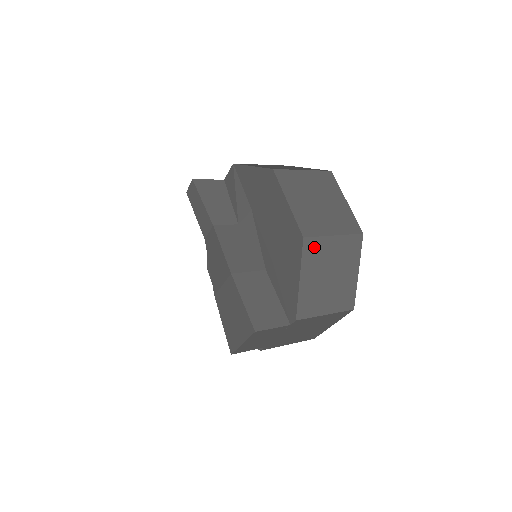
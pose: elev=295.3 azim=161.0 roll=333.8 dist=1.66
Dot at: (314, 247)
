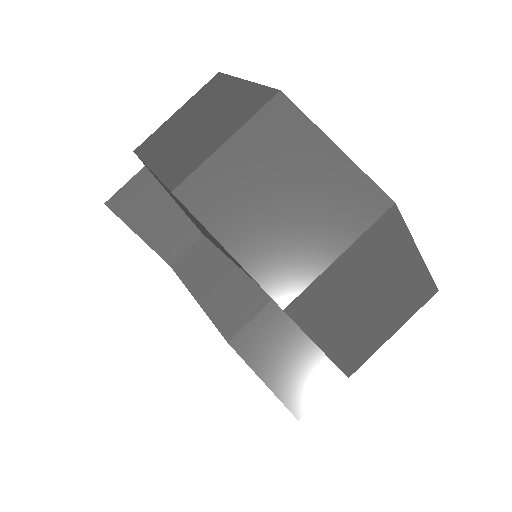
Dot at: (312, 301)
